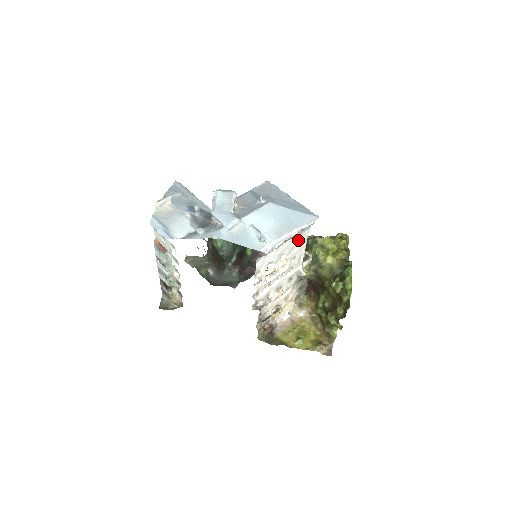
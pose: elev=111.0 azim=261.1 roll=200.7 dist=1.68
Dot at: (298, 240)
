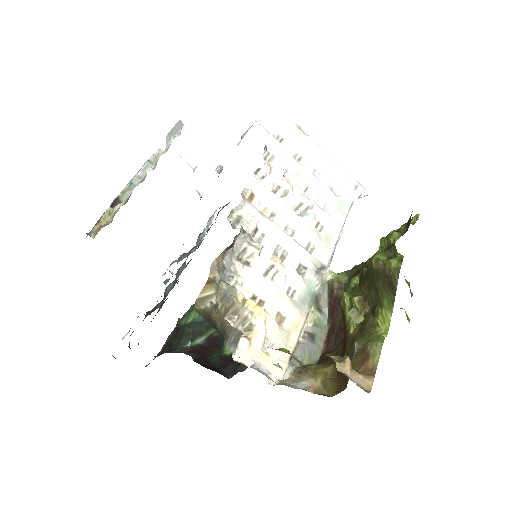
Dot at: (334, 200)
